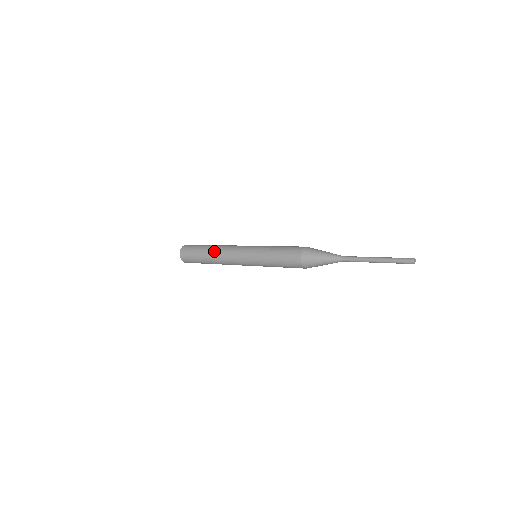
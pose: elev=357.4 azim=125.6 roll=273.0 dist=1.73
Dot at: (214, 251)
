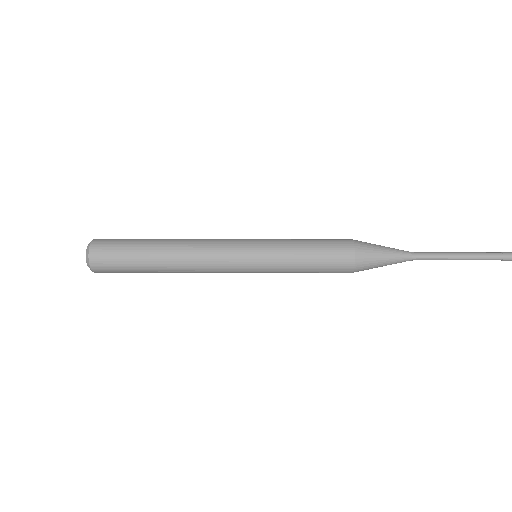
Dot at: (177, 240)
